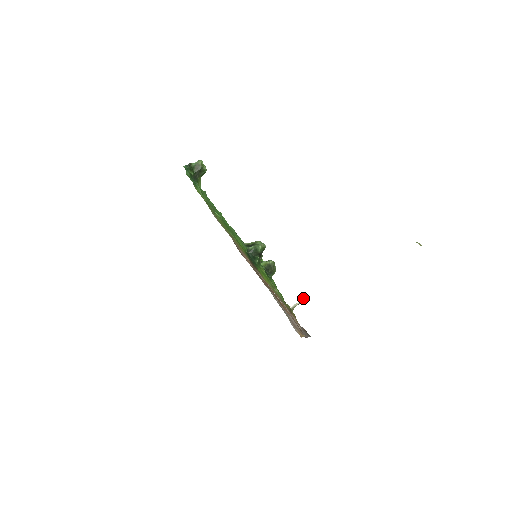
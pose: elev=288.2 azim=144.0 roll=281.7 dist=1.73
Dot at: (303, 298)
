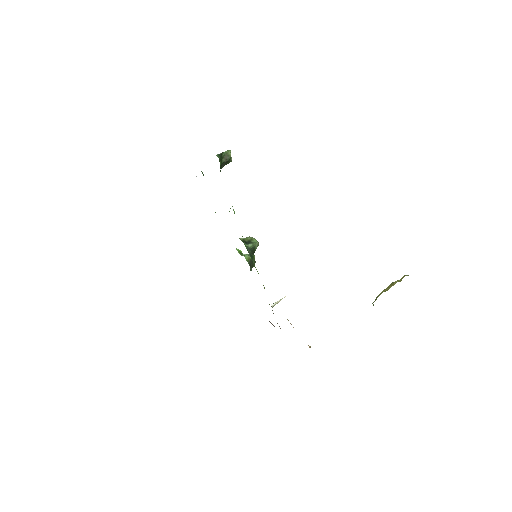
Dot at: occluded
